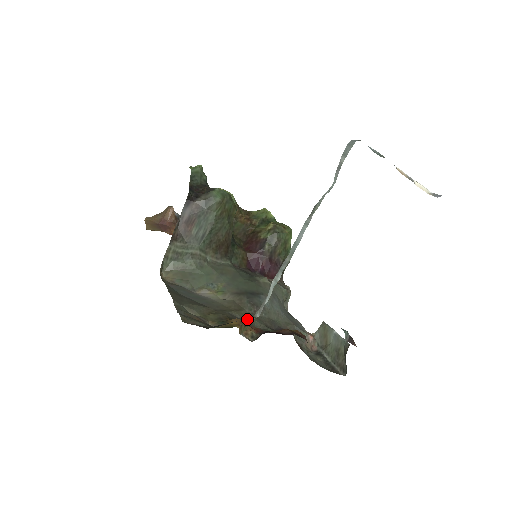
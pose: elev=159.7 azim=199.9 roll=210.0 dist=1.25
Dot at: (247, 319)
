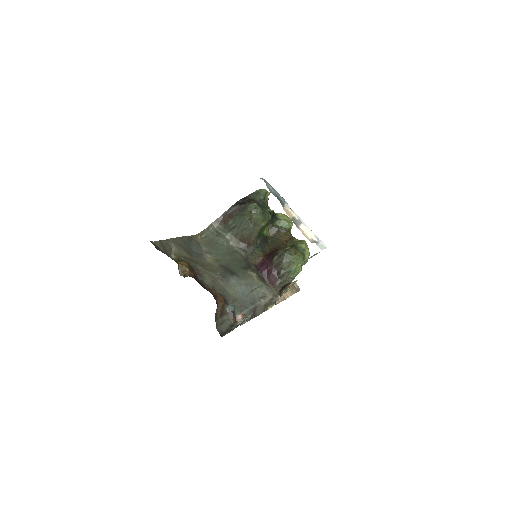
Dot at: (203, 274)
